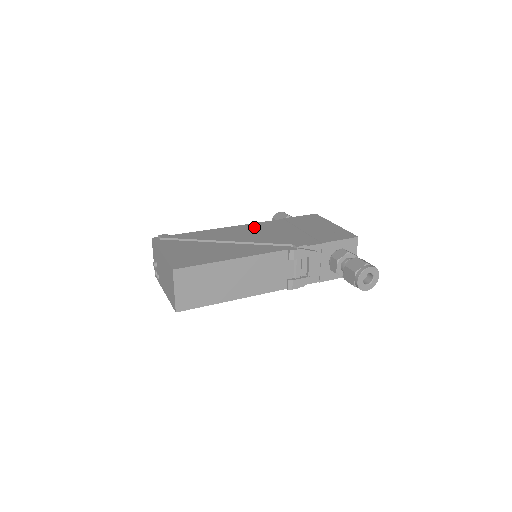
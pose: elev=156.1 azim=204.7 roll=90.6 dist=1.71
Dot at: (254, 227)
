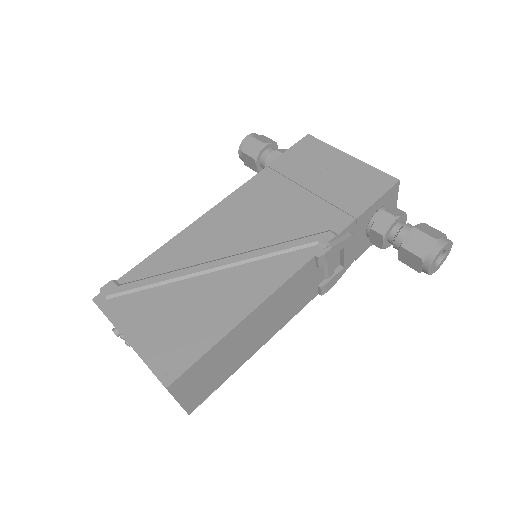
Dot at: (235, 207)
